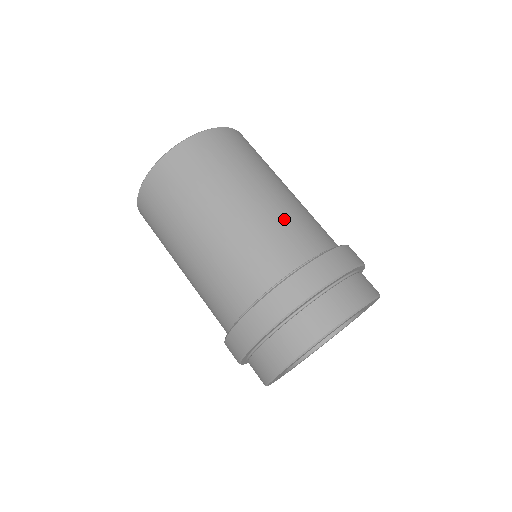
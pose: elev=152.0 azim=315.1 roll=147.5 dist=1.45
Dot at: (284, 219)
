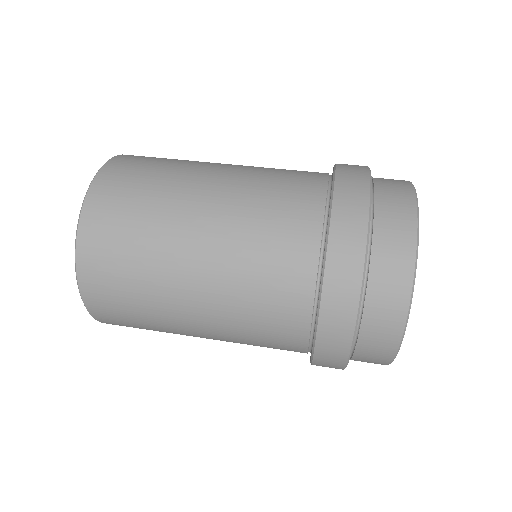
Dot at: (270, 168)
